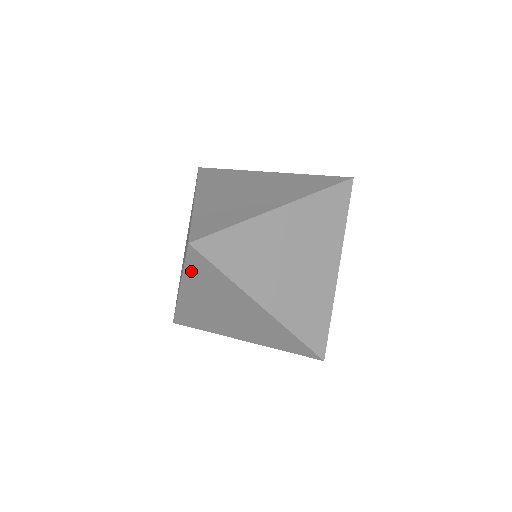
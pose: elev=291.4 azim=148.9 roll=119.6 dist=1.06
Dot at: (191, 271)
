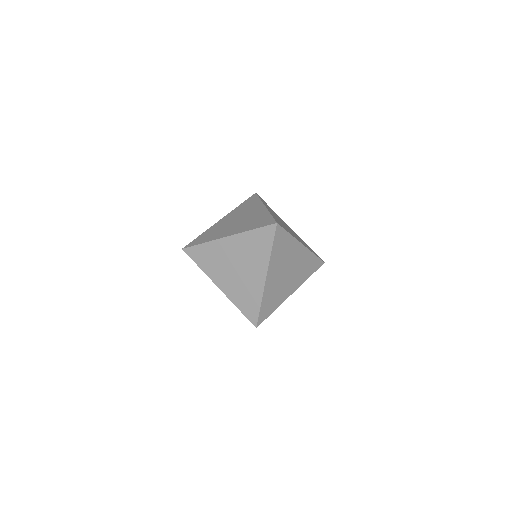
Dot at: occluded
